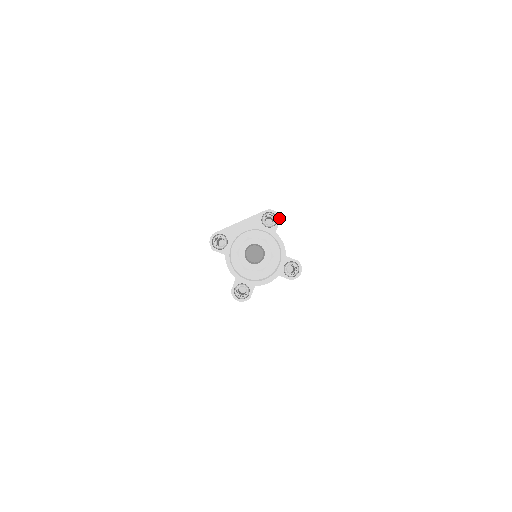
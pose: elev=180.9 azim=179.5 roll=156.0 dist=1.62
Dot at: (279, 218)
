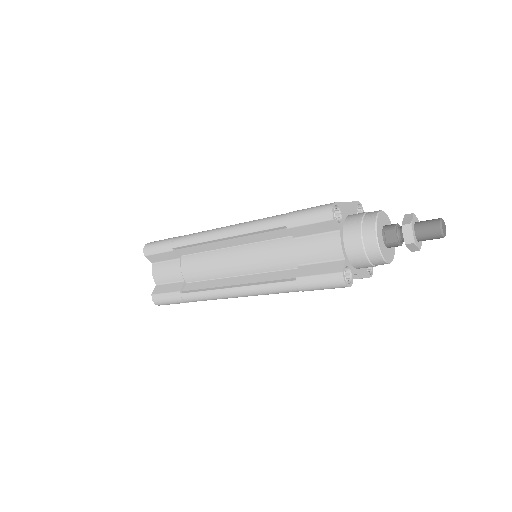
Dot at: occluded
